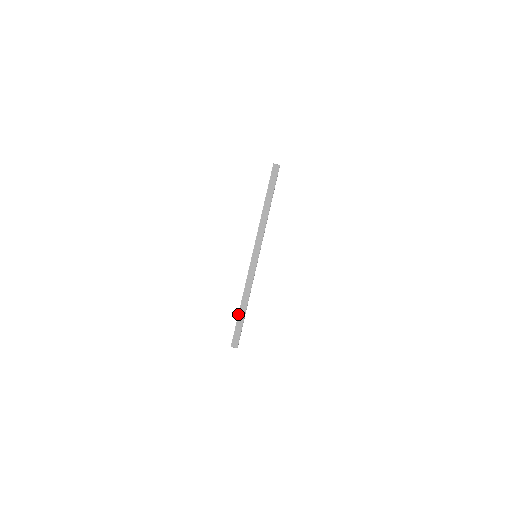
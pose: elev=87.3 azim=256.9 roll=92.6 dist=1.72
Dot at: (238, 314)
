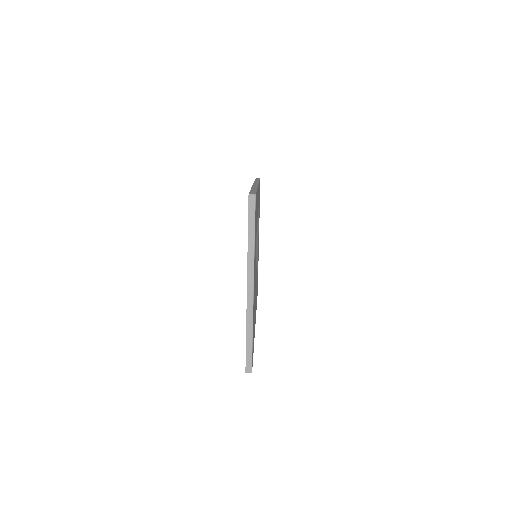
Dot at: (246, 344)
